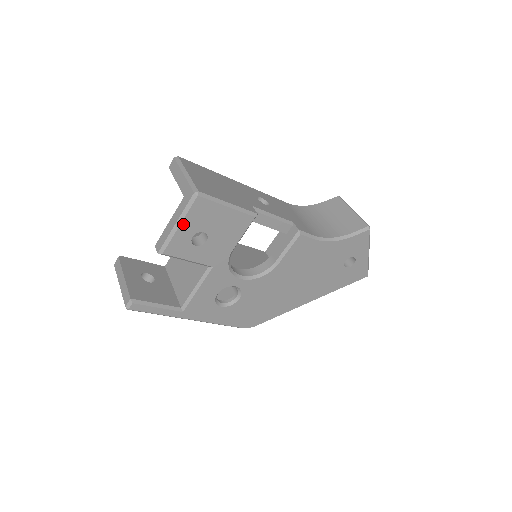
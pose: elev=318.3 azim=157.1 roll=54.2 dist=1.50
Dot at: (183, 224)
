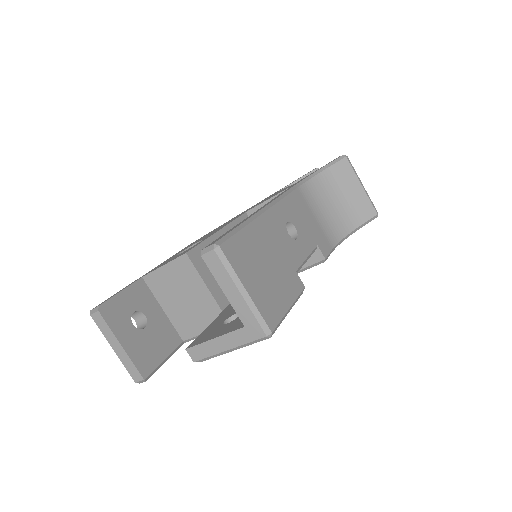
Dot at: (237, 348)
